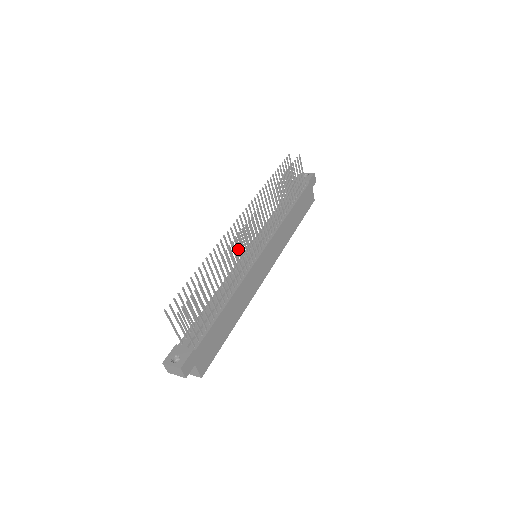
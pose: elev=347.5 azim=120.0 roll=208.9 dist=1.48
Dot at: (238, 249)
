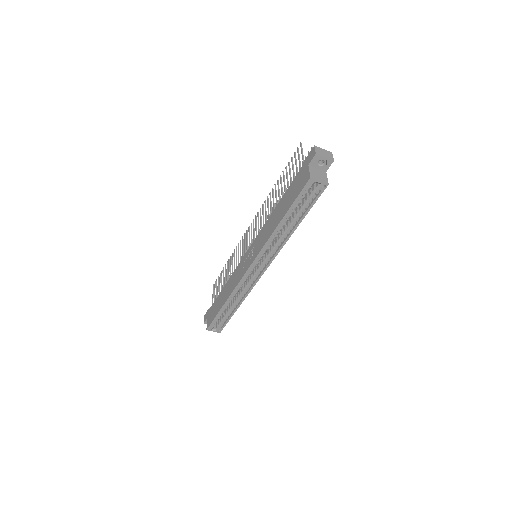
Dot at: (256, 232)
